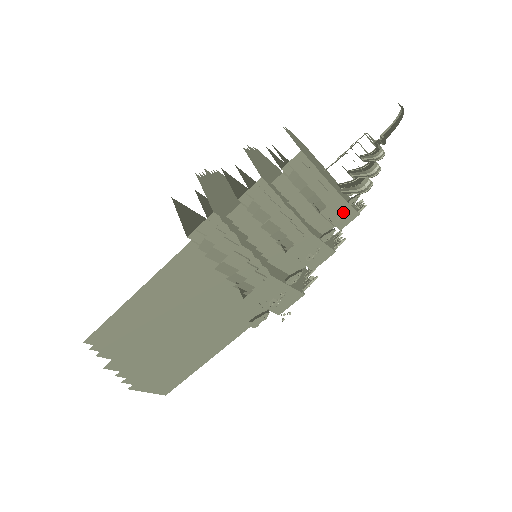
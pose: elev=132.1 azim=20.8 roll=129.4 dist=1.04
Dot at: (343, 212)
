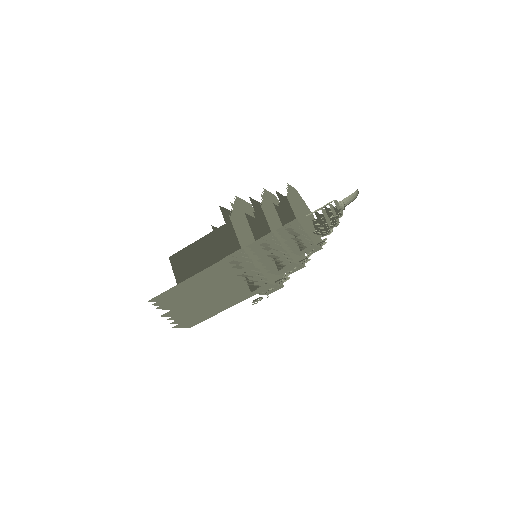
Dot at: occluded
